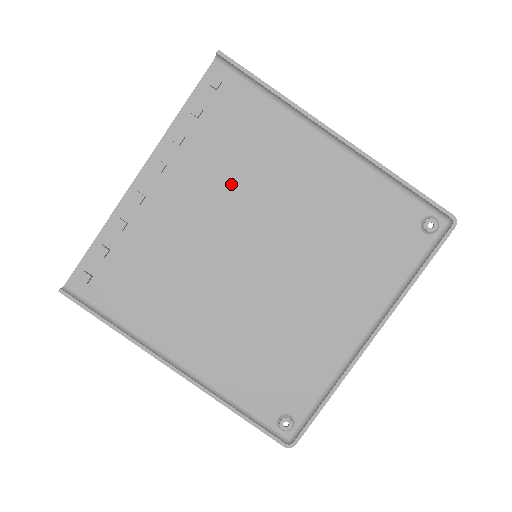
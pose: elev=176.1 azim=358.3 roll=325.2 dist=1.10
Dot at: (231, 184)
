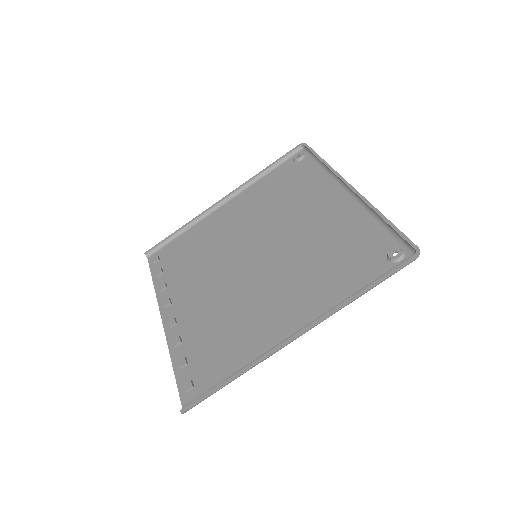
Dot at: (206, 262)
